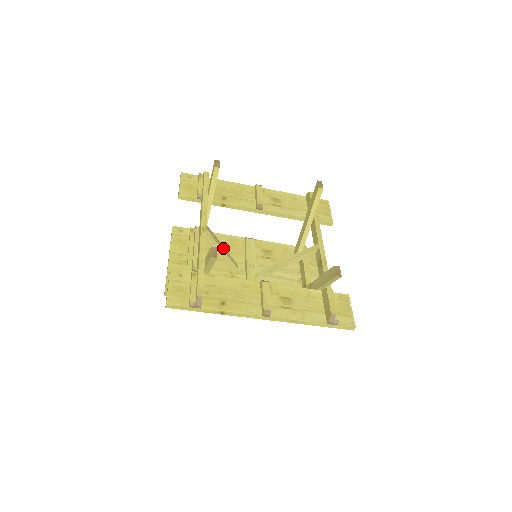
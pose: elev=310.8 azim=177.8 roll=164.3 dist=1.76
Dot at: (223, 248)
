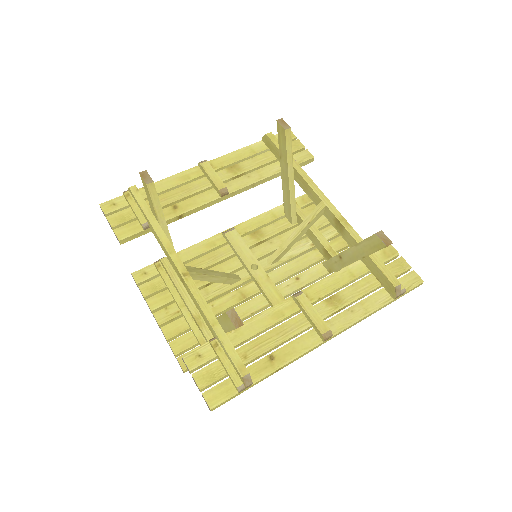
Dot at: (215, 273)
